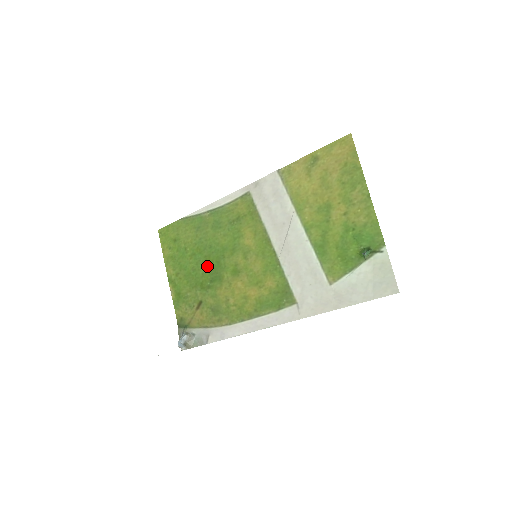
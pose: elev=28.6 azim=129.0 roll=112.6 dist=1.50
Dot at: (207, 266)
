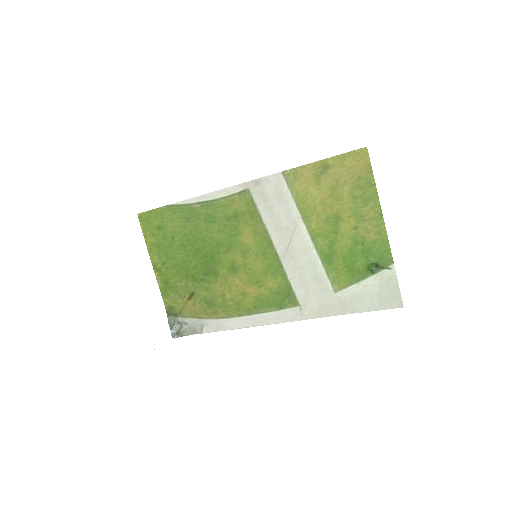
Dot at: (199, 259)
